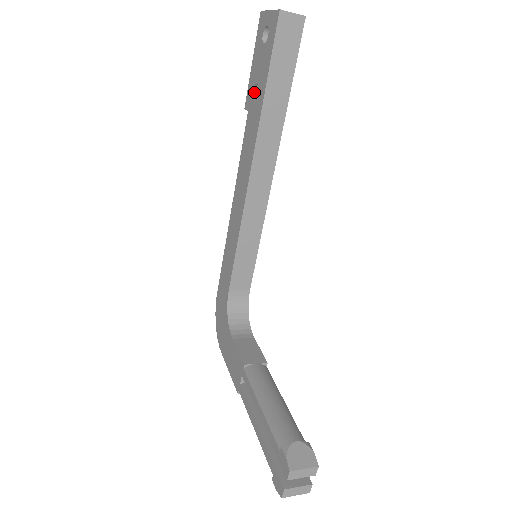
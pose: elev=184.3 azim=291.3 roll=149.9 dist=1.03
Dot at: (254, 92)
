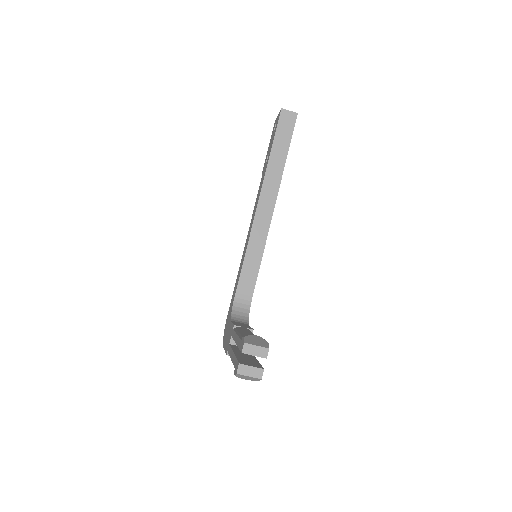
Dot at: occluded
